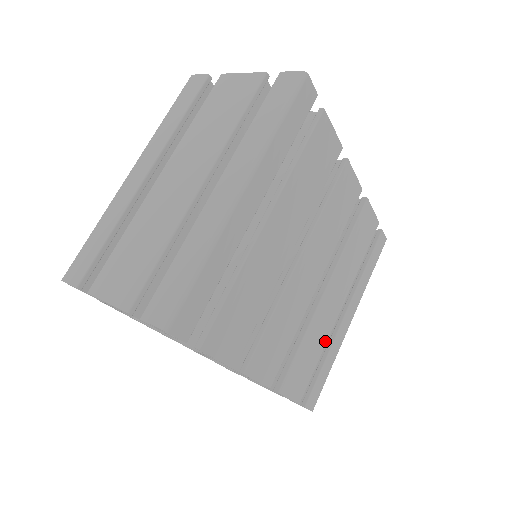
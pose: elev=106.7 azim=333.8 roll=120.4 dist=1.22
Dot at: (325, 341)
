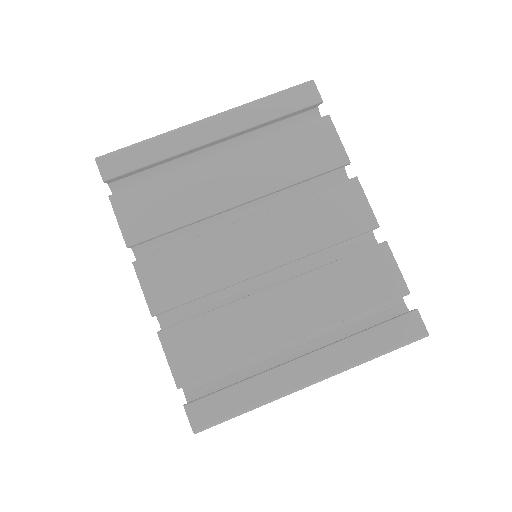
Dot at: (251, 353)
